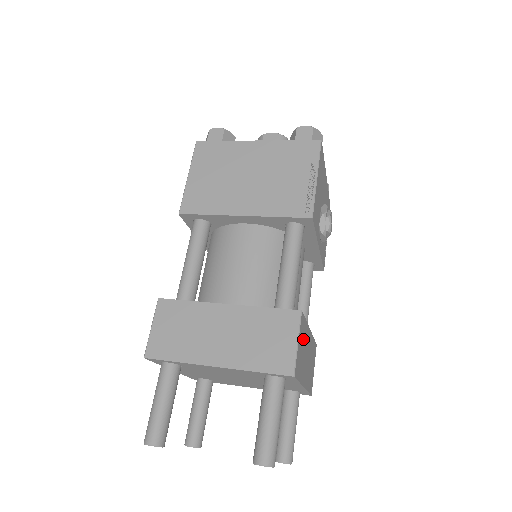
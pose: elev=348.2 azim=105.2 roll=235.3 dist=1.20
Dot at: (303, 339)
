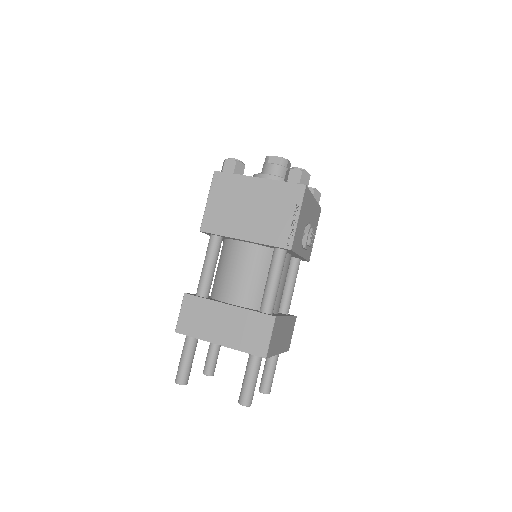
Dot at: (277, 330)
